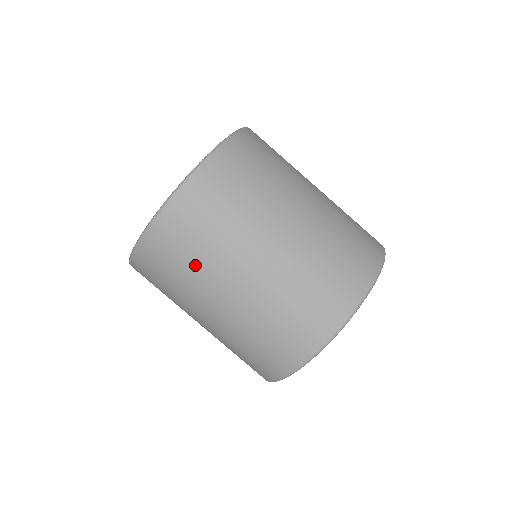
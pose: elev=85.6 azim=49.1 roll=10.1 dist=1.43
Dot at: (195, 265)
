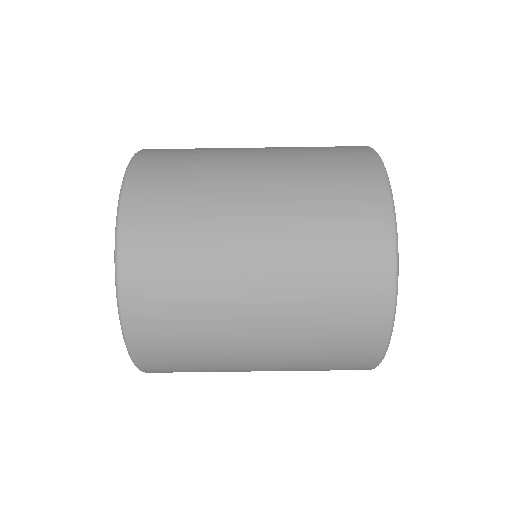
Dot at: (196, 235)
